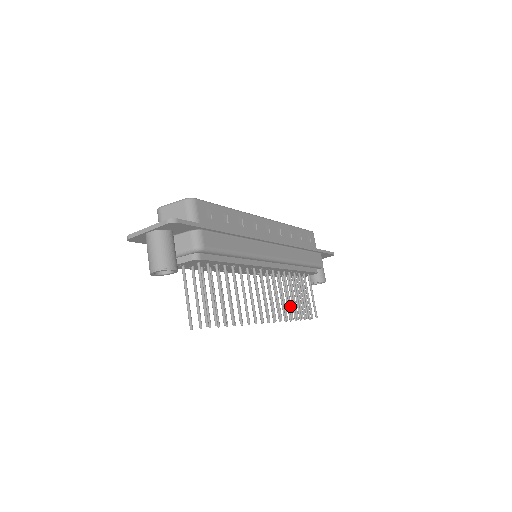
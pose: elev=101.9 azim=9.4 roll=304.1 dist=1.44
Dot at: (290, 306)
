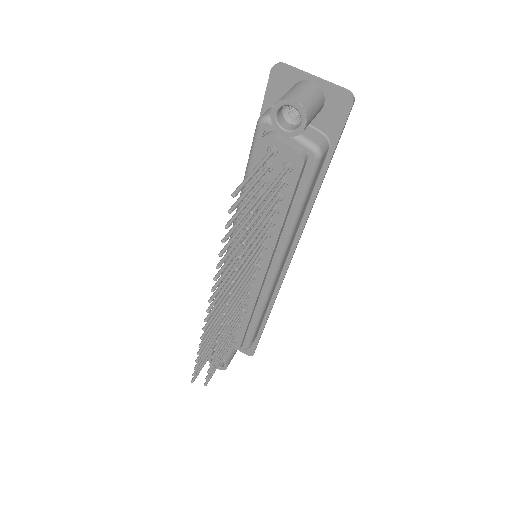
Dot at: (224, 336)
